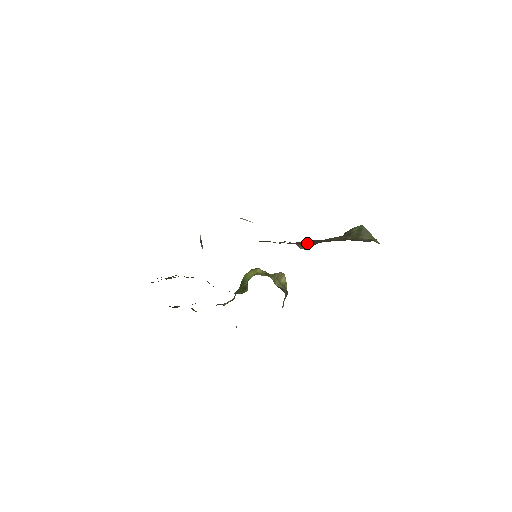
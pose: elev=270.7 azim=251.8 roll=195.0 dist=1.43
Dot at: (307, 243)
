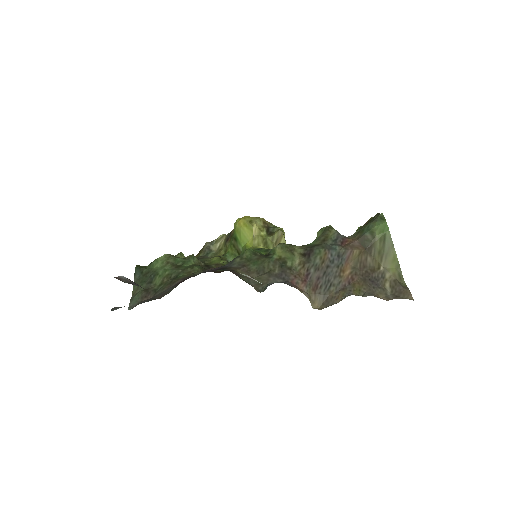
Dot at: (320, 282)
